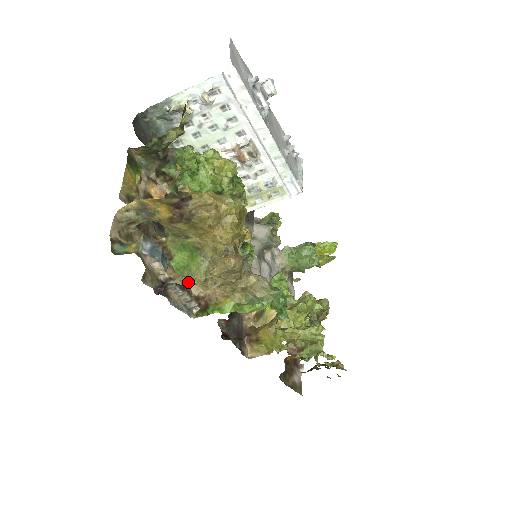
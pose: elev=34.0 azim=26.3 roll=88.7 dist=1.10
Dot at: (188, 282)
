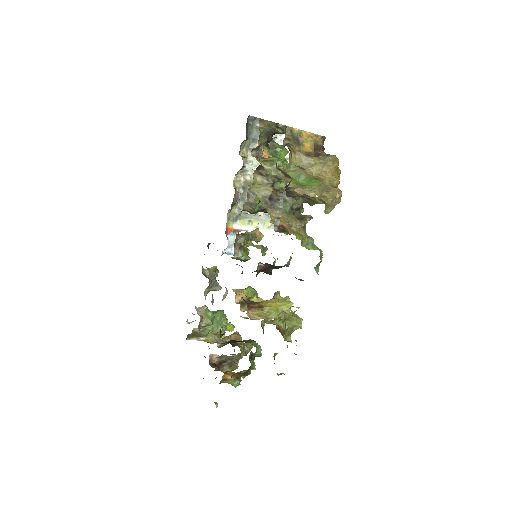
Dot at: (268, 213)
